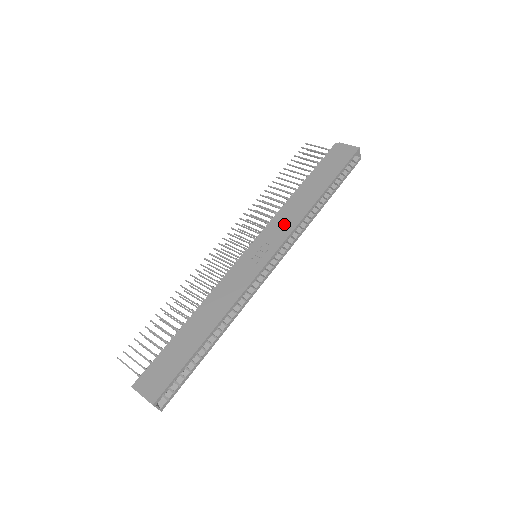
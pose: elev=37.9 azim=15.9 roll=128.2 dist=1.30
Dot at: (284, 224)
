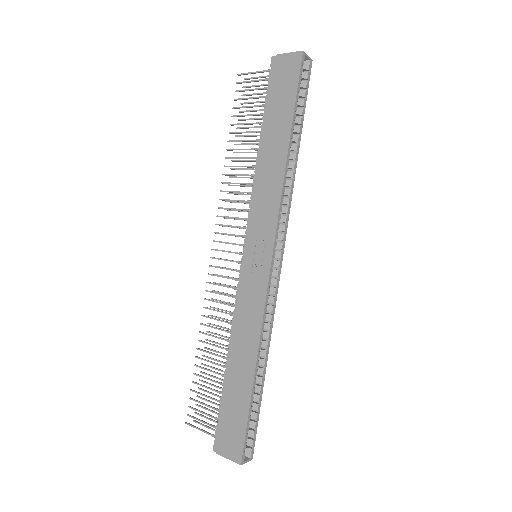
Dot at: (266, 206)
